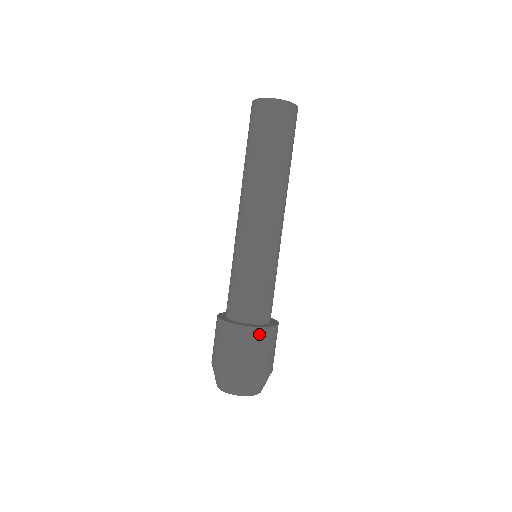
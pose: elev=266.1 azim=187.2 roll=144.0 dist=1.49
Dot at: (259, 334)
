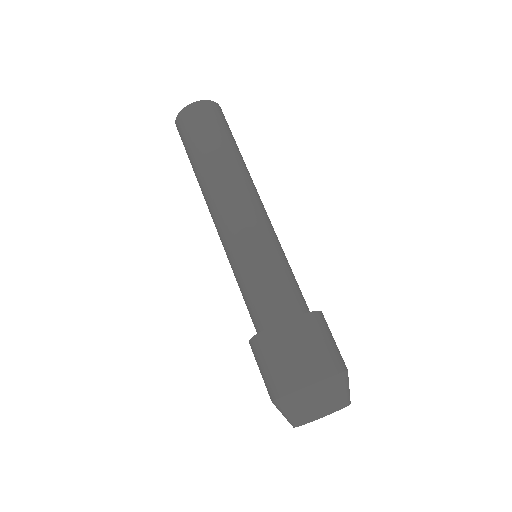
Dot at: (303, 324)
